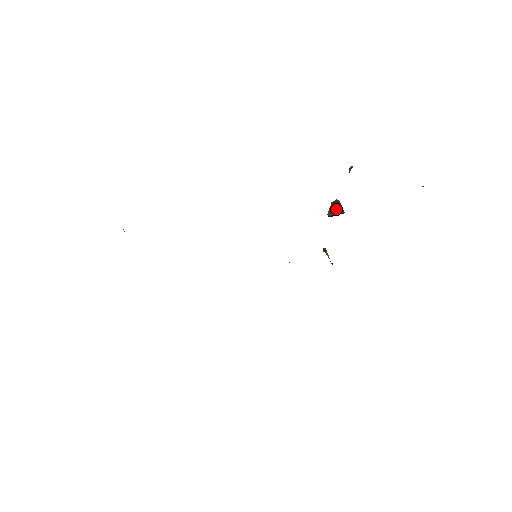
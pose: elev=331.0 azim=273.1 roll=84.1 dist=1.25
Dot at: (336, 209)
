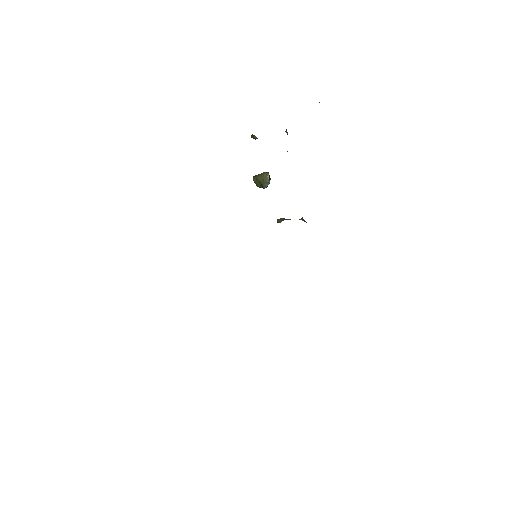
Dot at: (269, 176)
